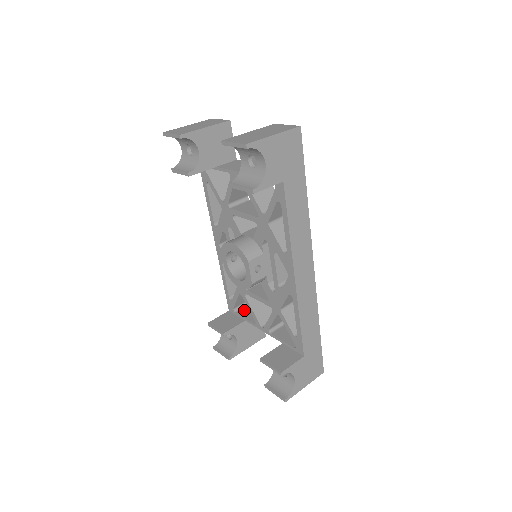
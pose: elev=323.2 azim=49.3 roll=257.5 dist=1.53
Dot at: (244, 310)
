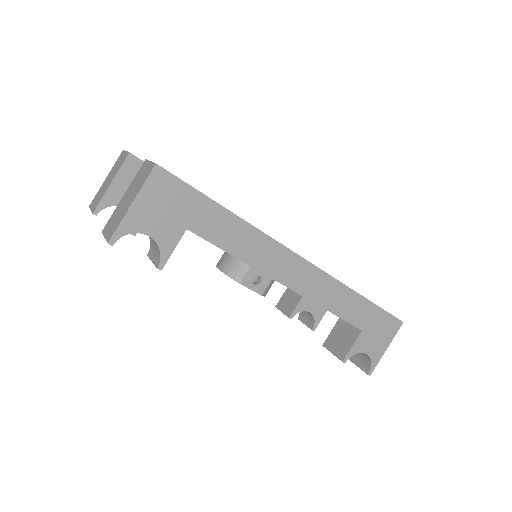
Dot at: occluded
